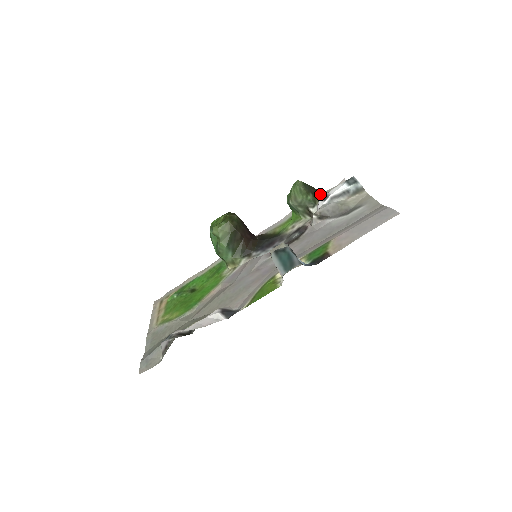
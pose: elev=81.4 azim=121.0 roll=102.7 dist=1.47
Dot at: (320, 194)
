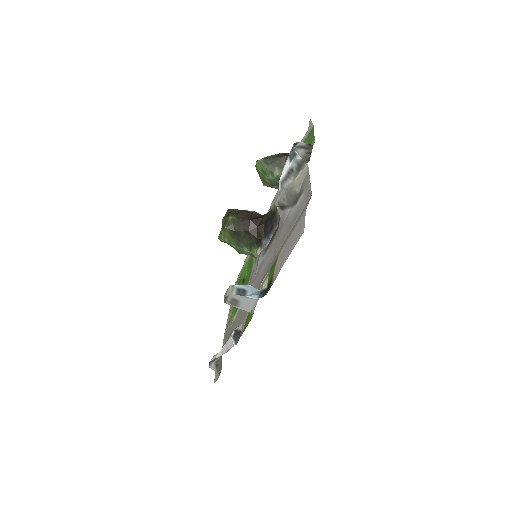
Dot at: occluded
